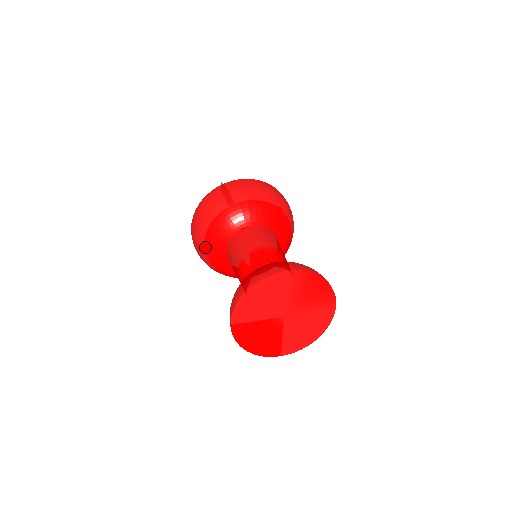
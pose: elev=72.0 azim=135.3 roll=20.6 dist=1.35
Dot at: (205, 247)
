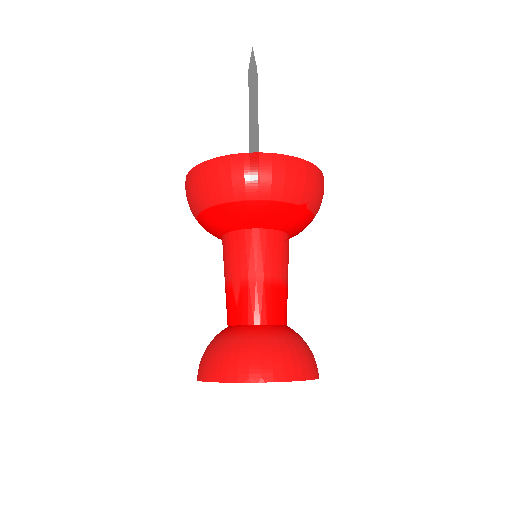
Dot at: (198, 220)
